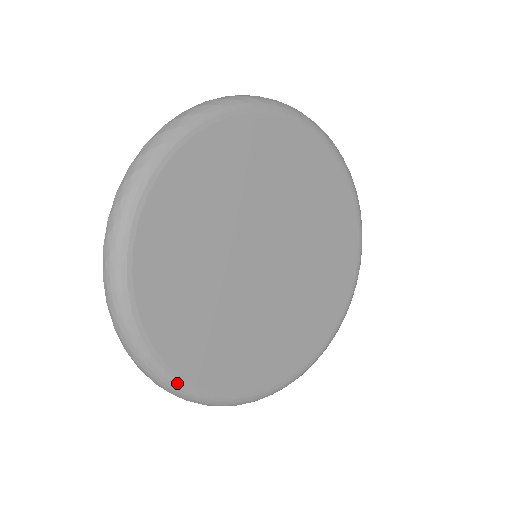
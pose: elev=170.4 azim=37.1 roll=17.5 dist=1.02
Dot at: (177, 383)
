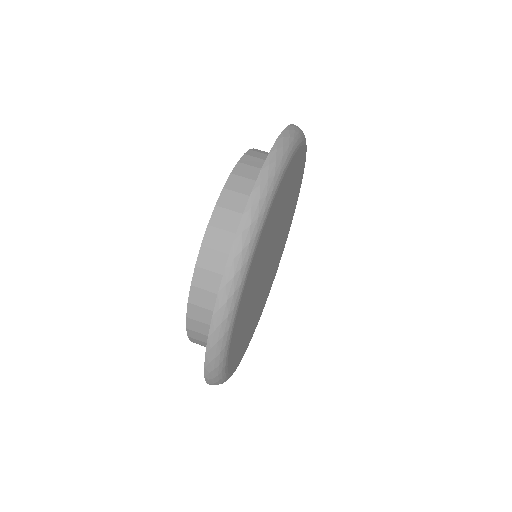
Dot at: occluded
